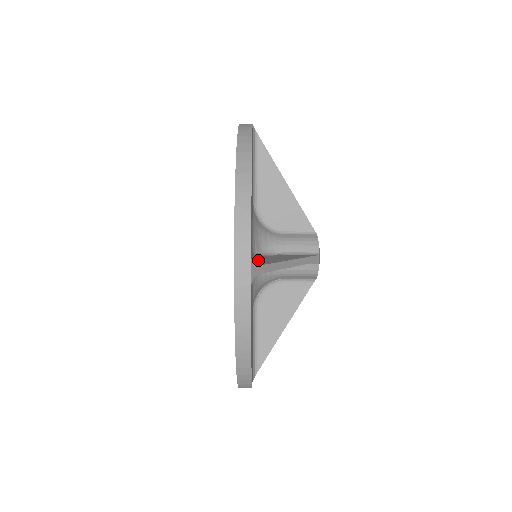
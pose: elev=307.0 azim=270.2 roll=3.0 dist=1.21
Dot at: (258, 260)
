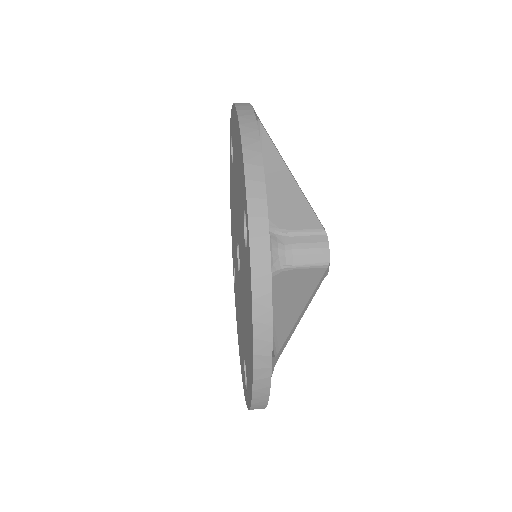
Dot at: occluded
